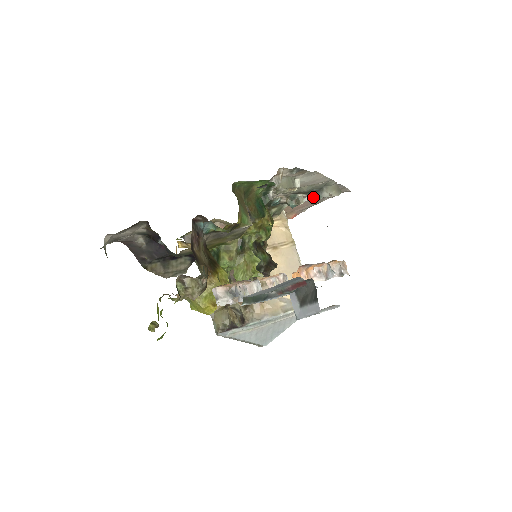
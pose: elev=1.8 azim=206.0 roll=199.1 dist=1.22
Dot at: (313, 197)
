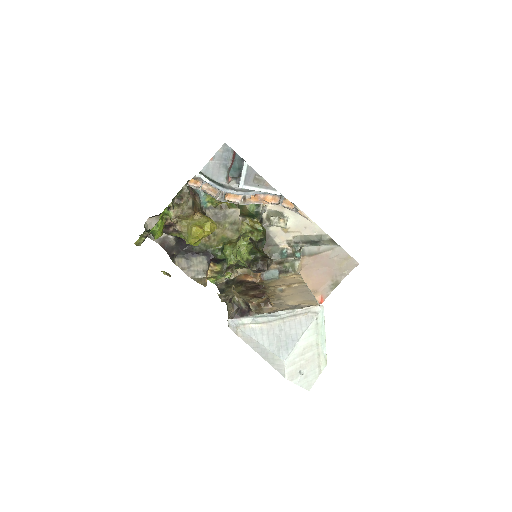
Dot at: (312, 245)
